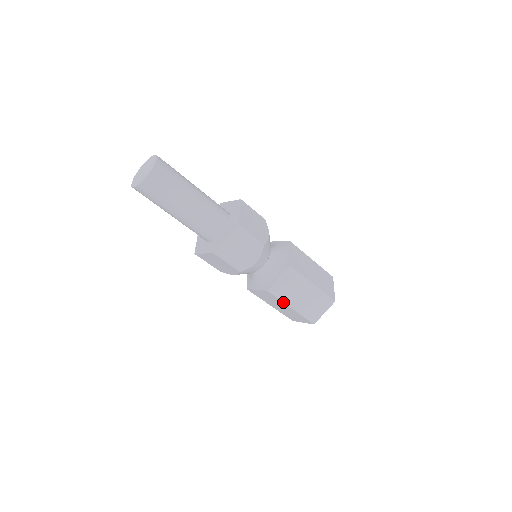
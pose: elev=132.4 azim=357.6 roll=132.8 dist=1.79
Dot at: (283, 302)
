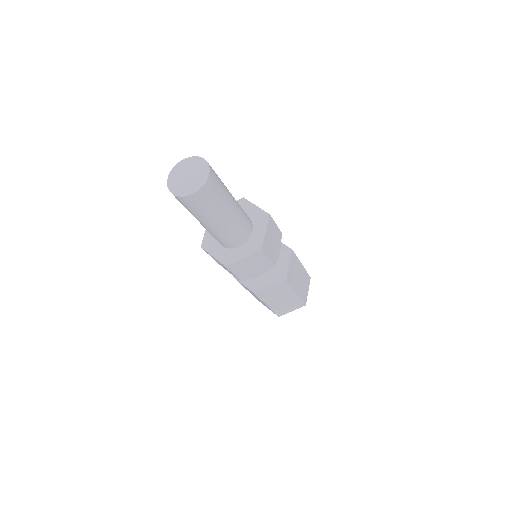
Dot at: (293, 289)
